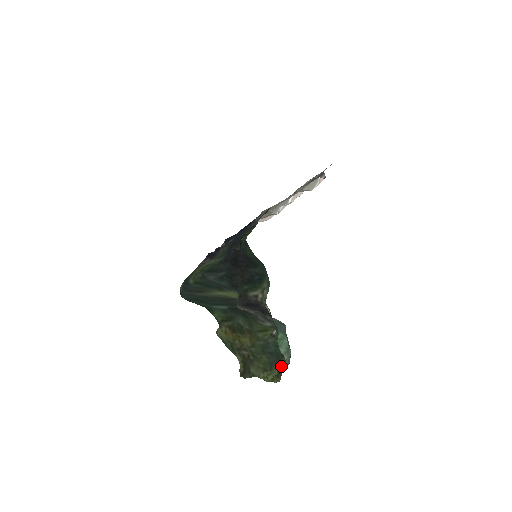
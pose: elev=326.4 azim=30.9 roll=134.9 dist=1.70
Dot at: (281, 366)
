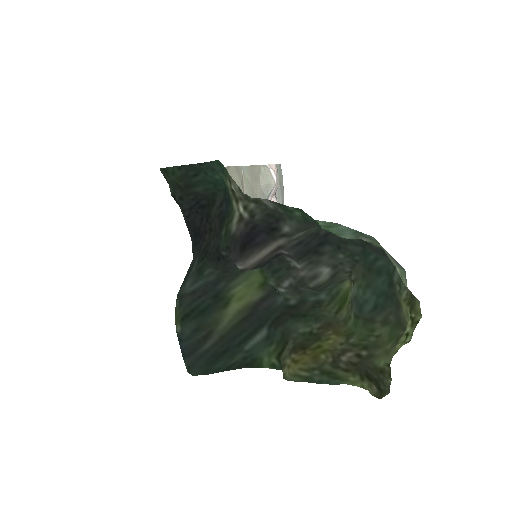
Dot at: (402, 292)
